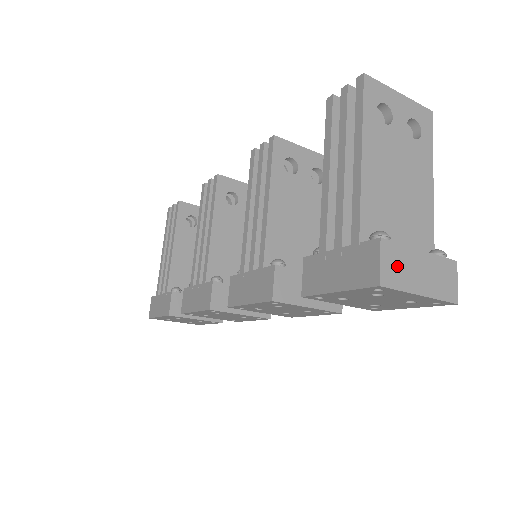
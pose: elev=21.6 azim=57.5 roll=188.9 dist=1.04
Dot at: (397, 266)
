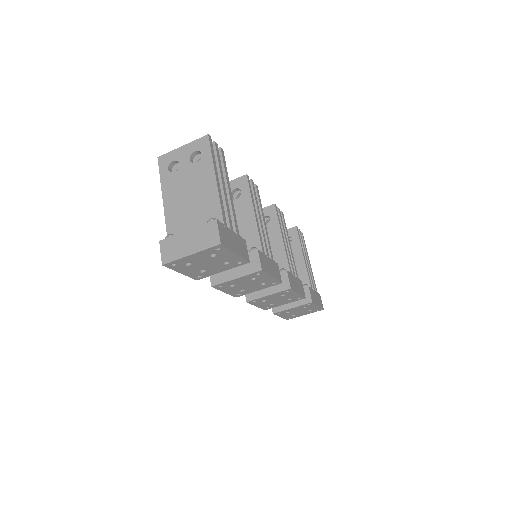
Dot at: (172, 249)
